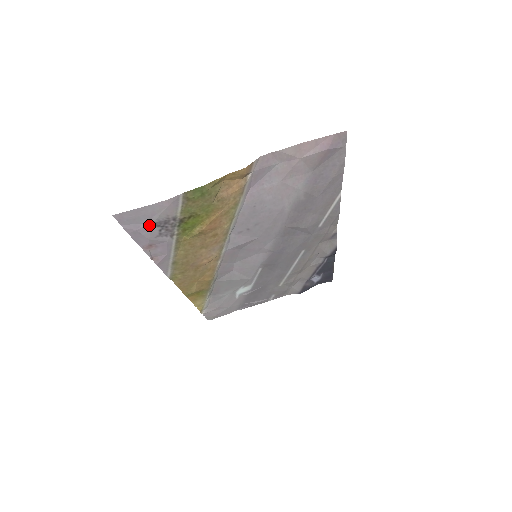
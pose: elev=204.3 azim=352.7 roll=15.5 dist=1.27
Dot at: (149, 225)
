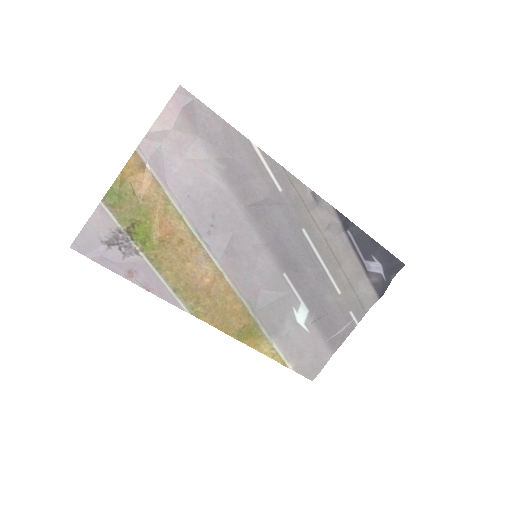
Dot at: (105, 246)
